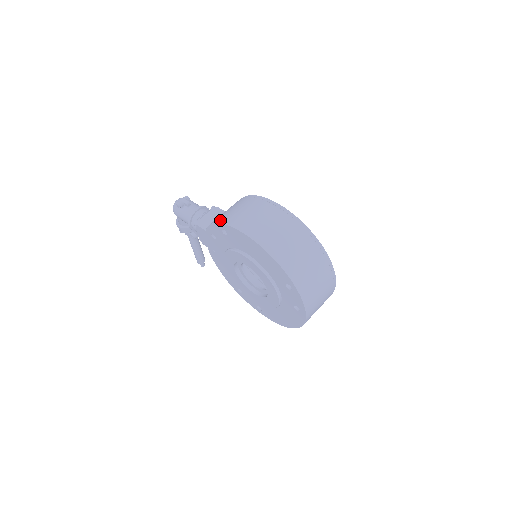
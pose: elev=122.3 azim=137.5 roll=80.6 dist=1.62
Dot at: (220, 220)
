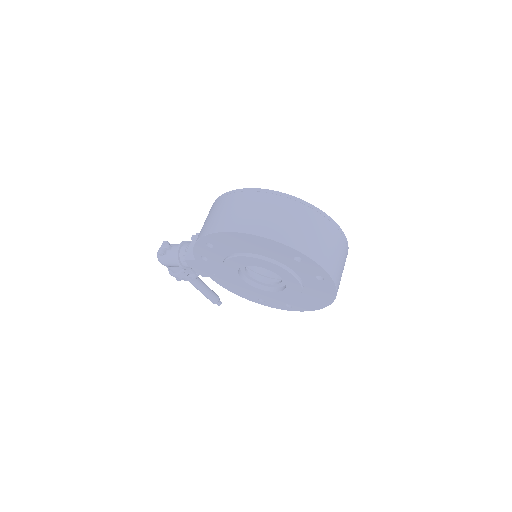
Dot at: (199, 236)
